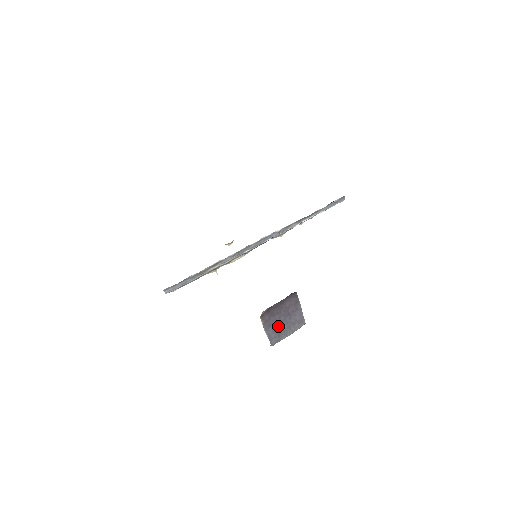
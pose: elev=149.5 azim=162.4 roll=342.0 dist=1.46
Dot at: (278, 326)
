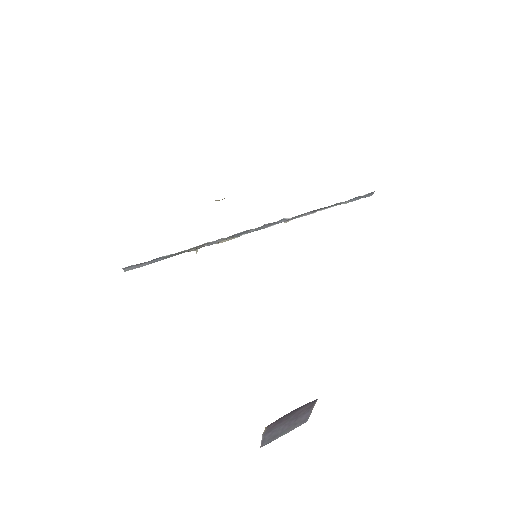
Dot at: (278, 429)
